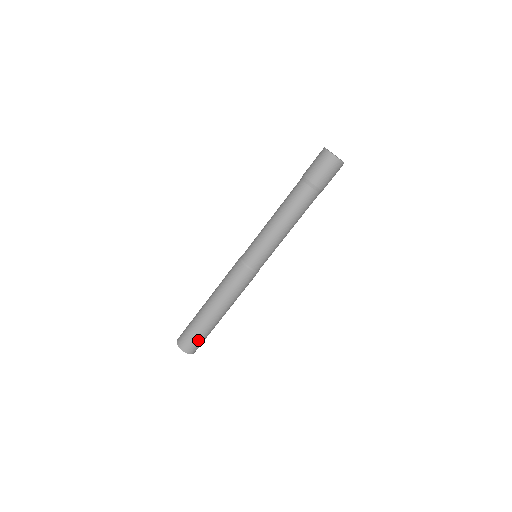
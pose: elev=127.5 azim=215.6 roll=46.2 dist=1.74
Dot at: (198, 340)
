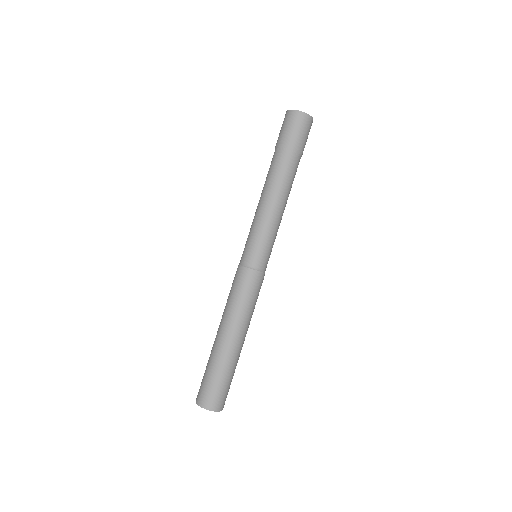
Dot at: (227, 387)
